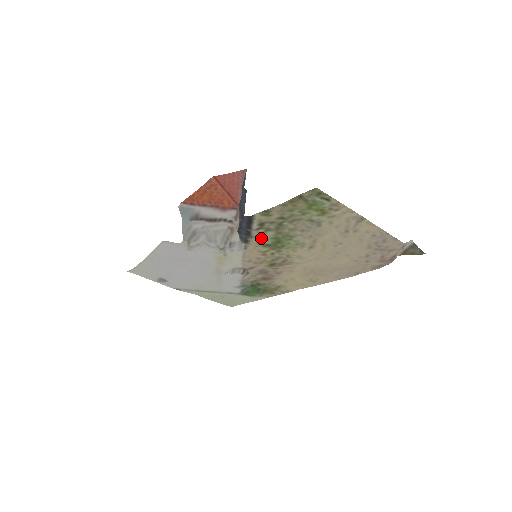
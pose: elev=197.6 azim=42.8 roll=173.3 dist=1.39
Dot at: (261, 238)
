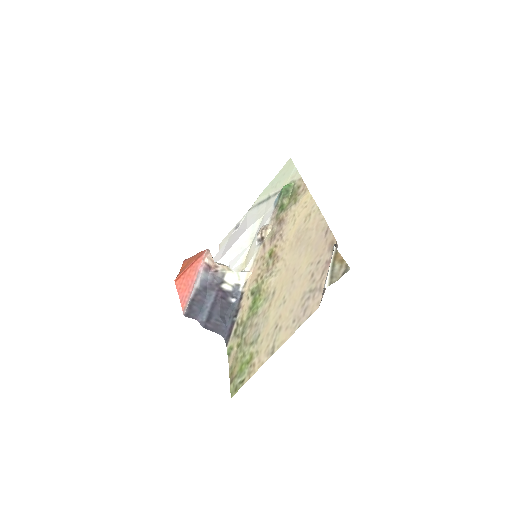
Dot at: (245, 306)
